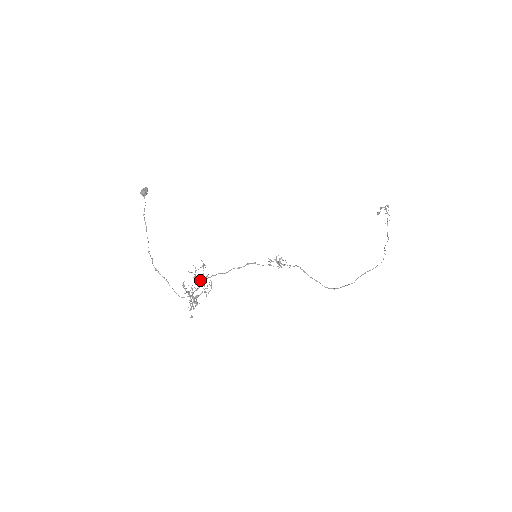
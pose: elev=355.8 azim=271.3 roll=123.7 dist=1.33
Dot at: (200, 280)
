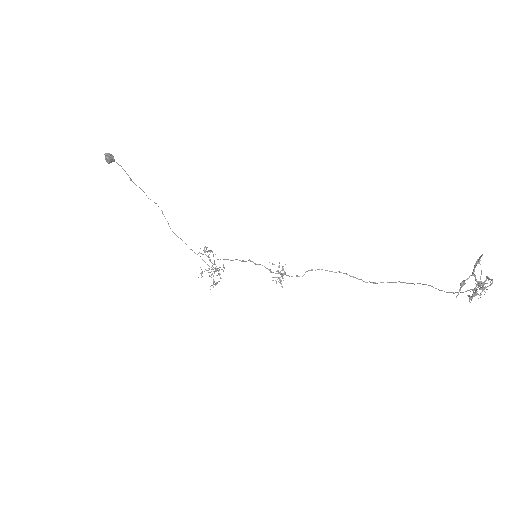
Dot at: occluded
